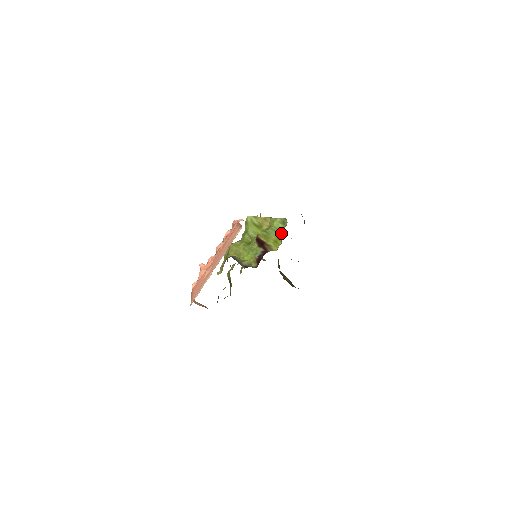
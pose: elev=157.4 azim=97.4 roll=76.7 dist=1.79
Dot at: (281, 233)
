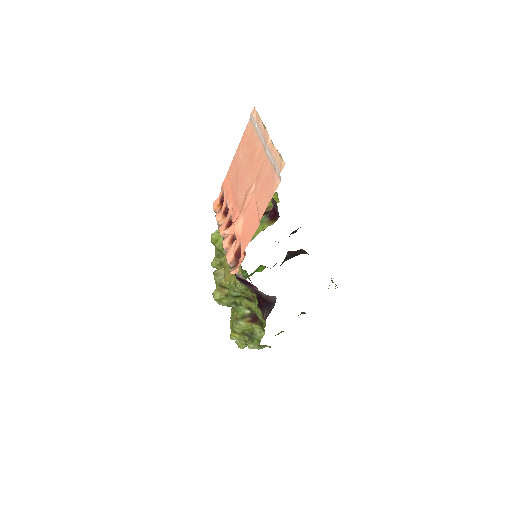
Dot at: occluded
